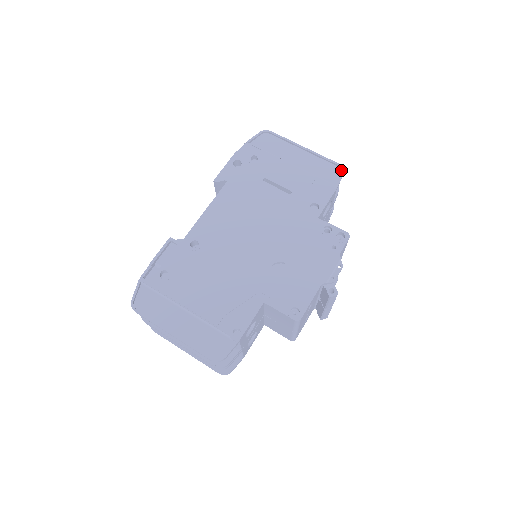
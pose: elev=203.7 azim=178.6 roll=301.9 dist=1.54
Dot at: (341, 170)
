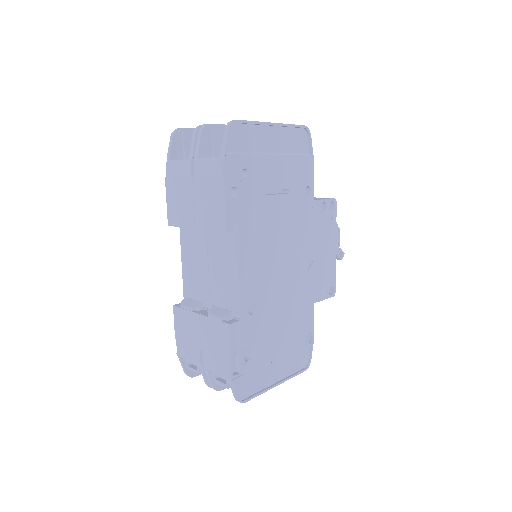
Dot at: (308, 132)
